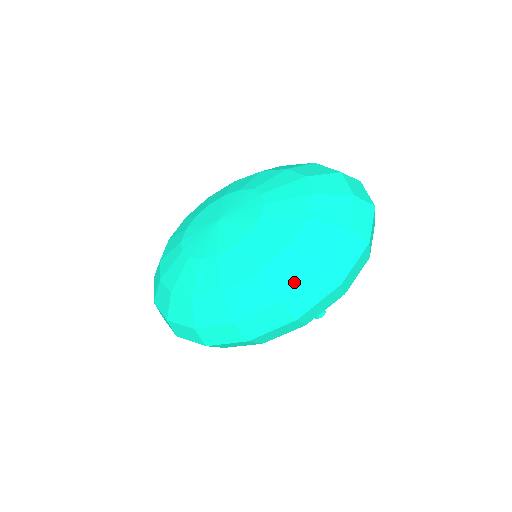
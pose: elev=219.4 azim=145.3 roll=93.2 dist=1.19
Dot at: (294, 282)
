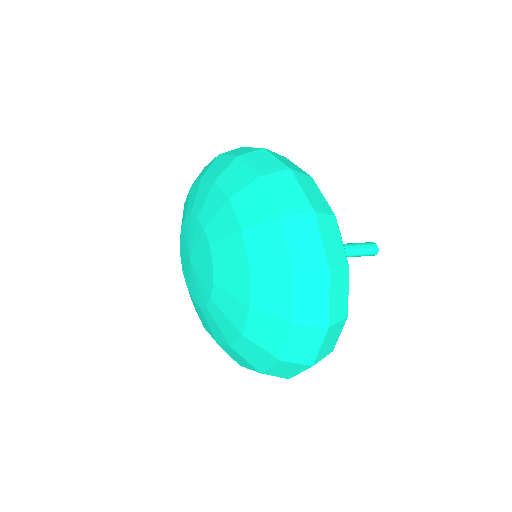
Dot at: (245, 365)
